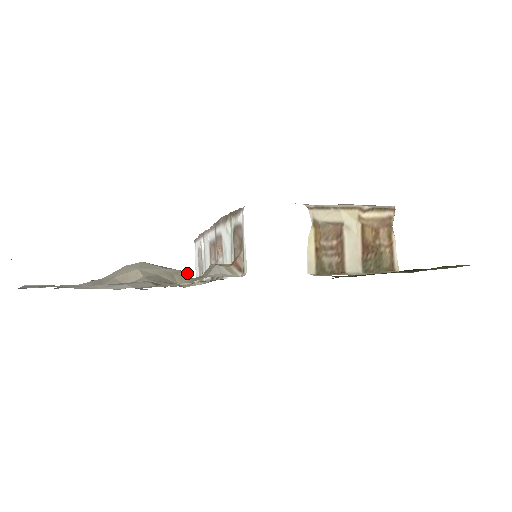
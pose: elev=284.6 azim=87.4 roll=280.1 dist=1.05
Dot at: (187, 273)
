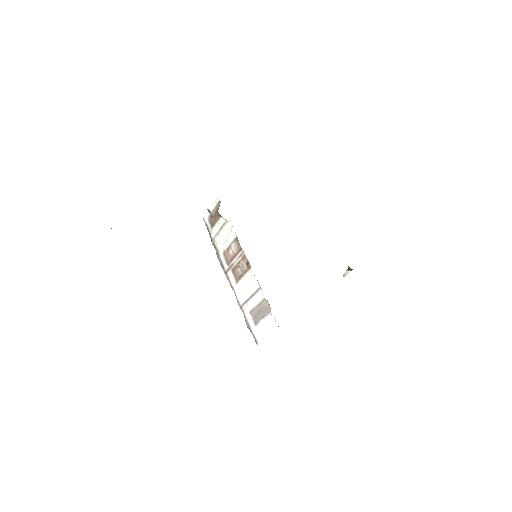
Dot at: occluded
